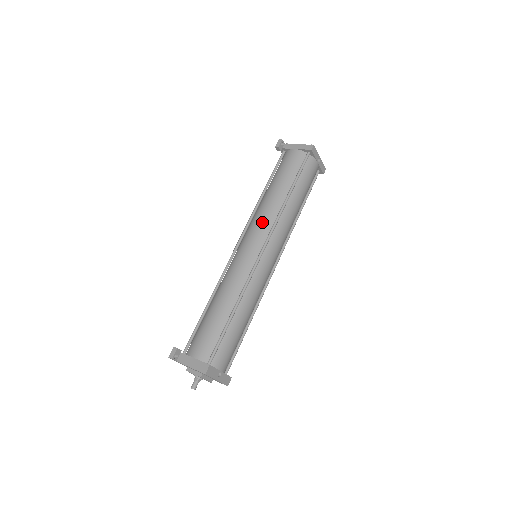
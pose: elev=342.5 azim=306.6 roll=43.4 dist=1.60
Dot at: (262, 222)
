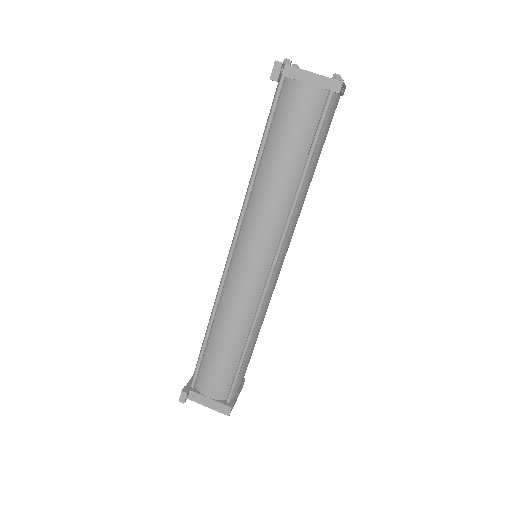
Dot at: (266, 228)
